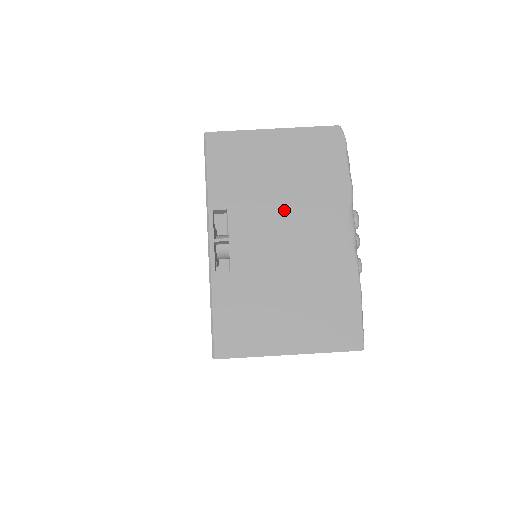
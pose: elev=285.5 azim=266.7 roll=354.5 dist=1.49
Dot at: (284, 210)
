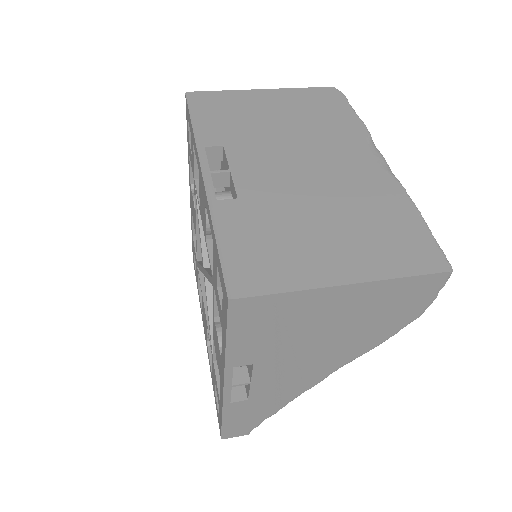
Dot at: (294, 144)
